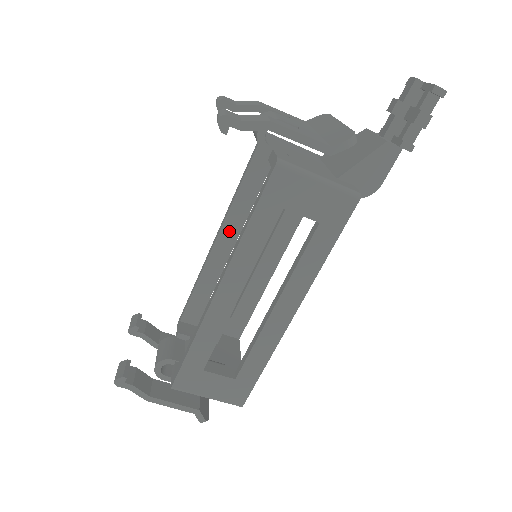
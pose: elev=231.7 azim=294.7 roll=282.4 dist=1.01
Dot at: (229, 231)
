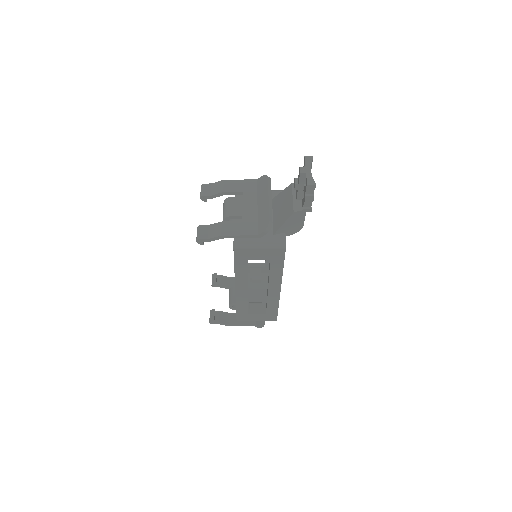
Dot at: occluded
